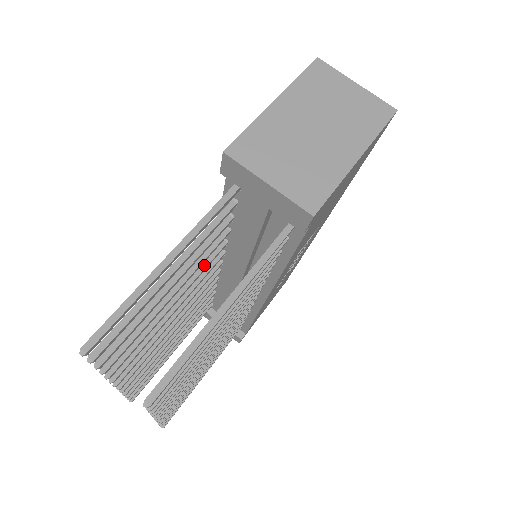
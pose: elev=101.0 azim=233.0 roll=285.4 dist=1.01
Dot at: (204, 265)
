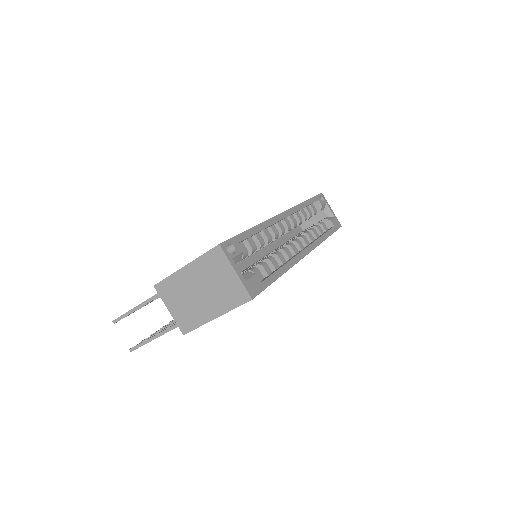
Dot at: occluded
